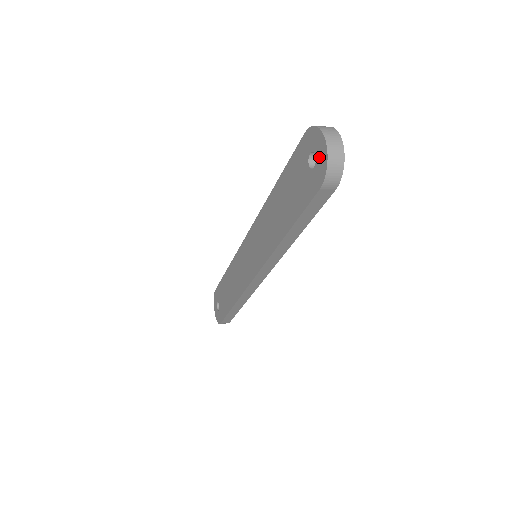
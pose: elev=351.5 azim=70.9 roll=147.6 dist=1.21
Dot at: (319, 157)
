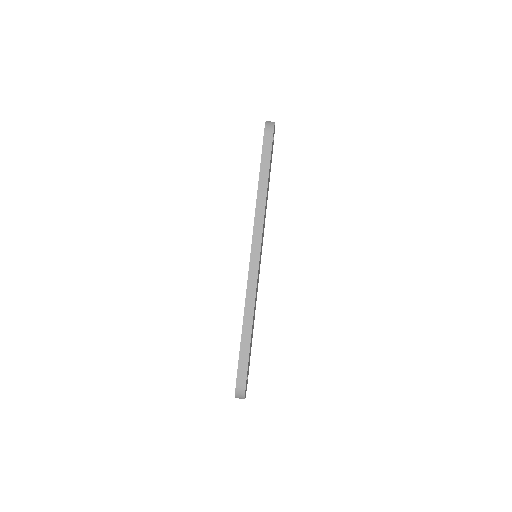
Dot at: occluded
